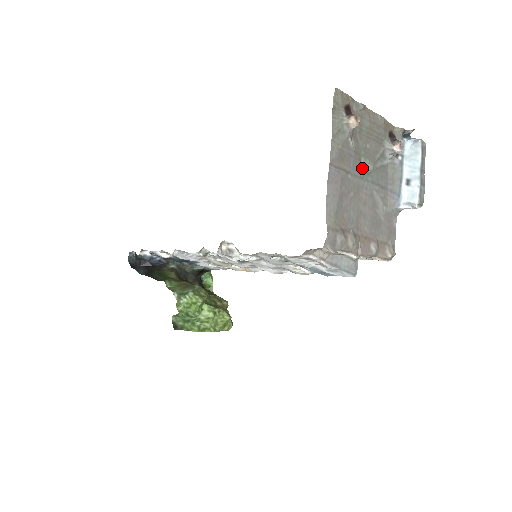
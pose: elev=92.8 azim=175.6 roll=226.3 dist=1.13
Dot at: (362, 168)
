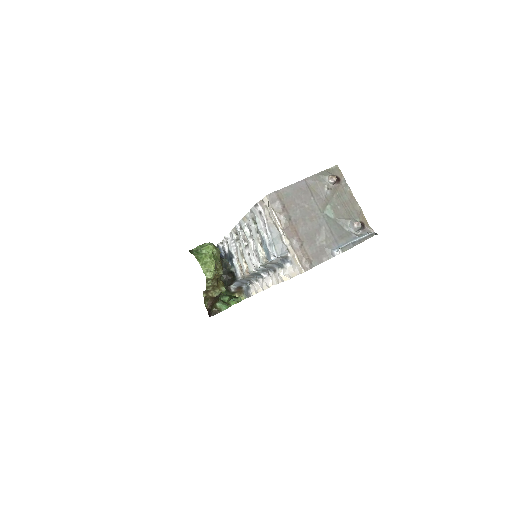
Dot at: (325, 209)
